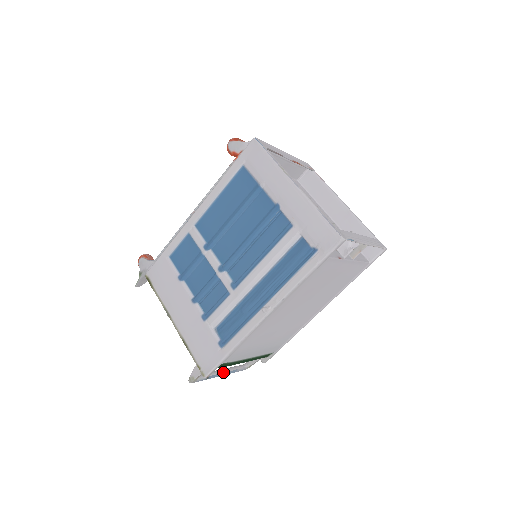
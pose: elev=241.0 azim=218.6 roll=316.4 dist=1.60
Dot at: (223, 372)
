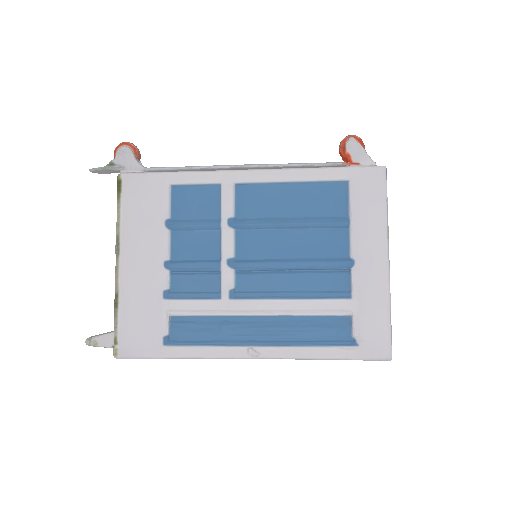
Dot at: occluded
